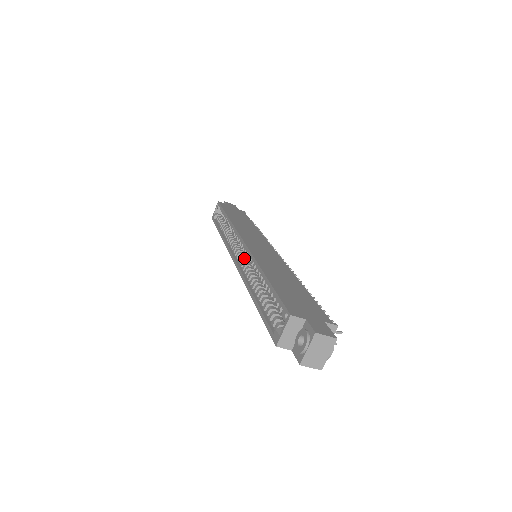
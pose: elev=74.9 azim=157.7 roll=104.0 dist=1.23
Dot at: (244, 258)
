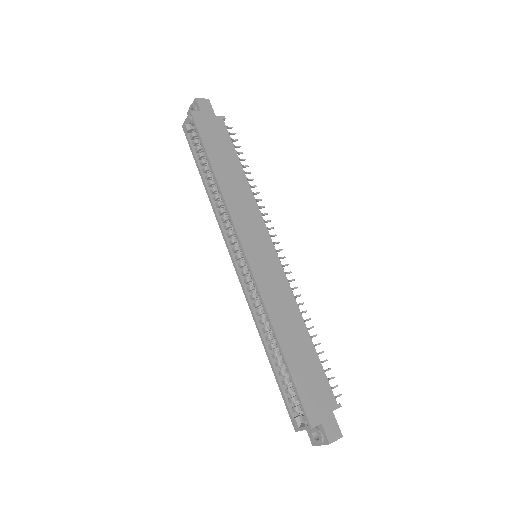
Dot at: (247, 272)
